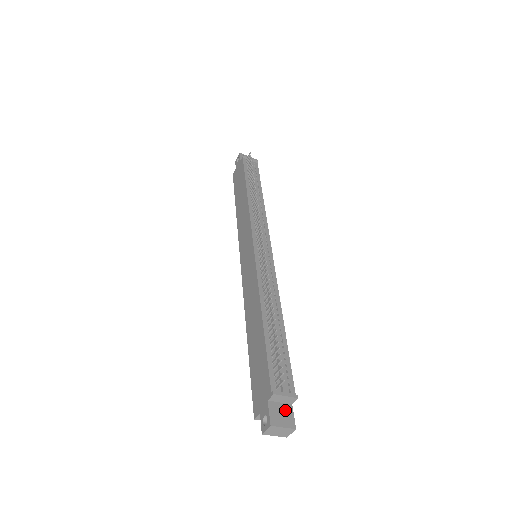
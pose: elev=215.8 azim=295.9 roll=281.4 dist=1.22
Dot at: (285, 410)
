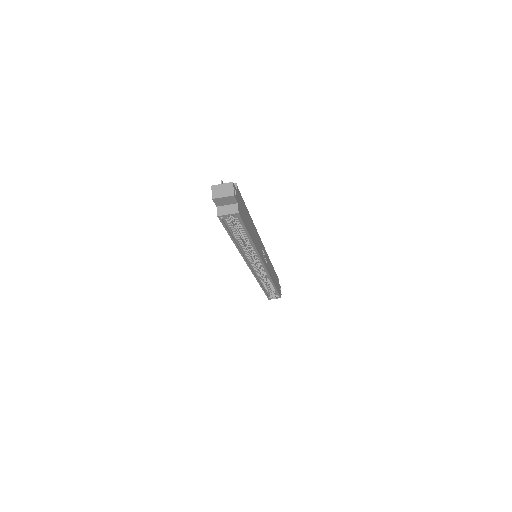
Dot at: occluded
